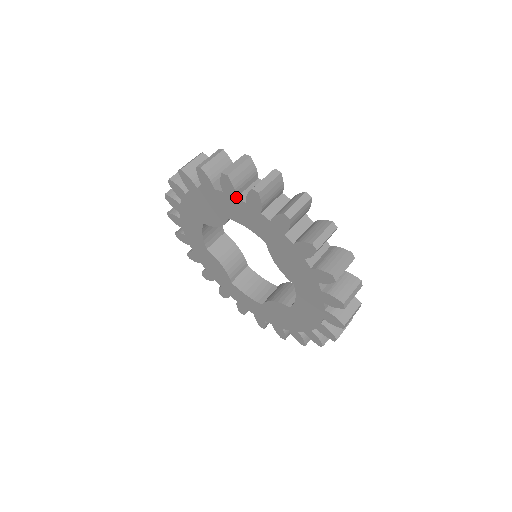
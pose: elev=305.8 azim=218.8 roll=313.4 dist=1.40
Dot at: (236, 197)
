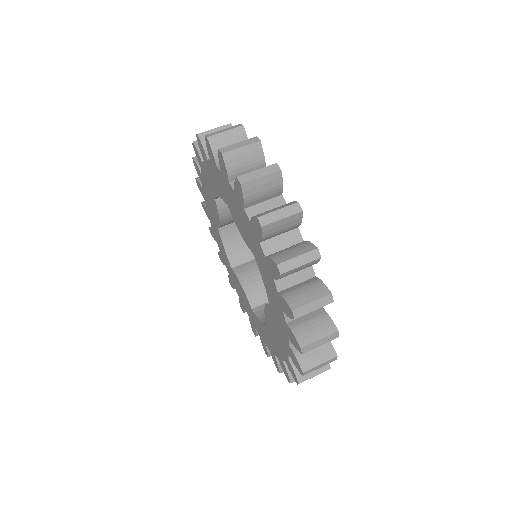
Dot at: (273, 278)
